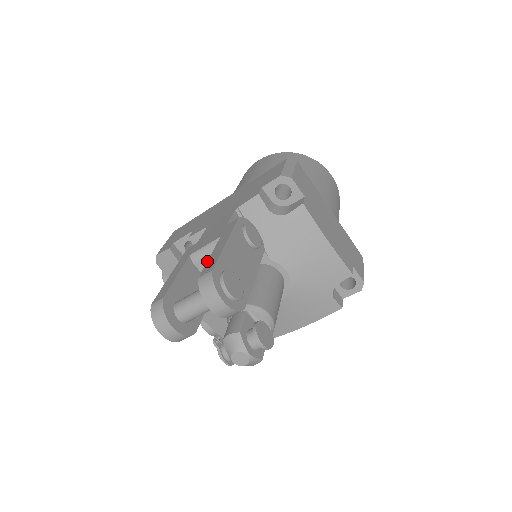
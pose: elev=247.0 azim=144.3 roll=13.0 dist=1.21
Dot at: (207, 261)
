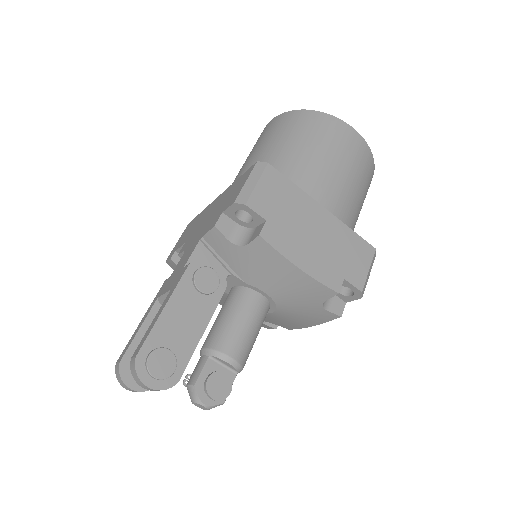
Dot at: (146, 332)
